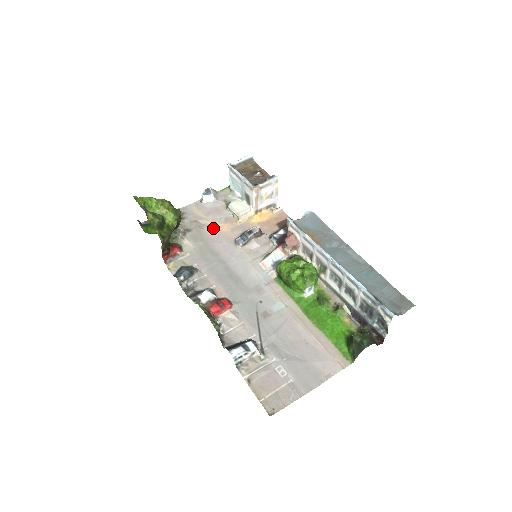
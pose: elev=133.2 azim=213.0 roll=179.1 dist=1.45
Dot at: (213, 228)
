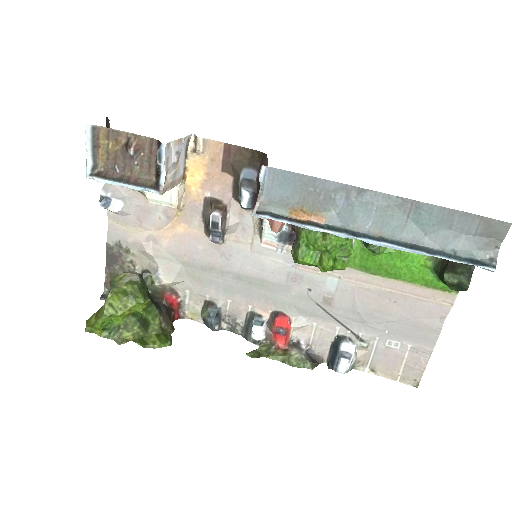
Dot at: (168, 238)
